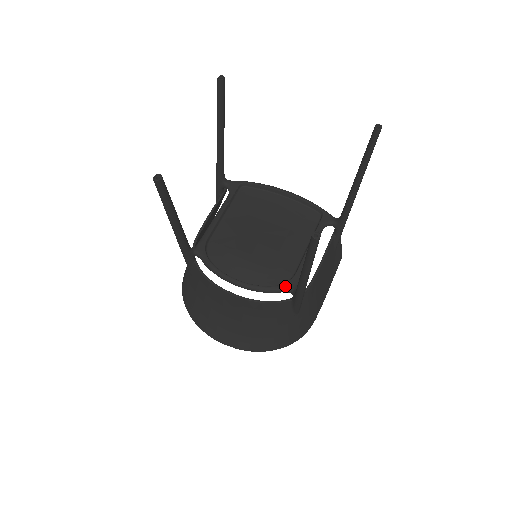
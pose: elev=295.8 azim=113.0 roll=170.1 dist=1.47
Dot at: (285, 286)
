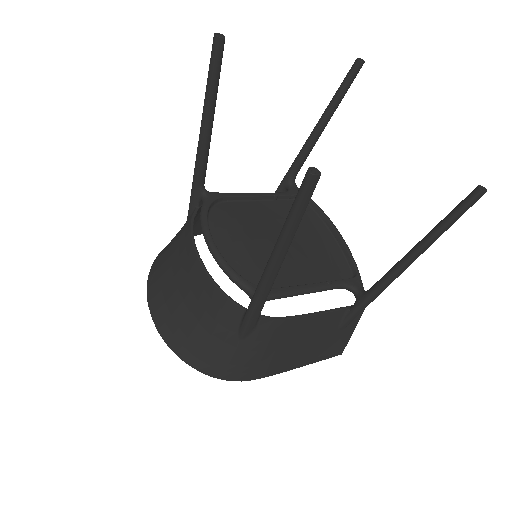
Dot at: (252, 286)
